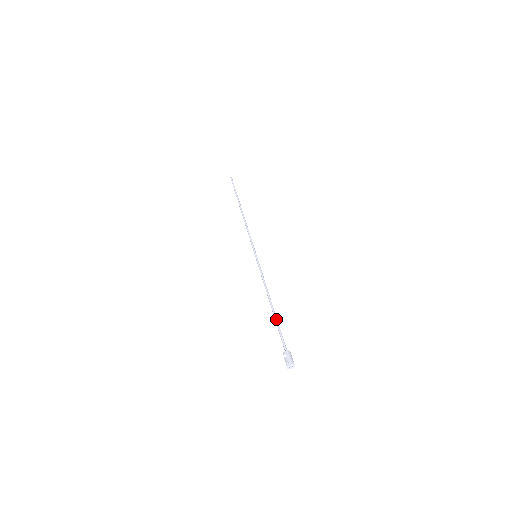
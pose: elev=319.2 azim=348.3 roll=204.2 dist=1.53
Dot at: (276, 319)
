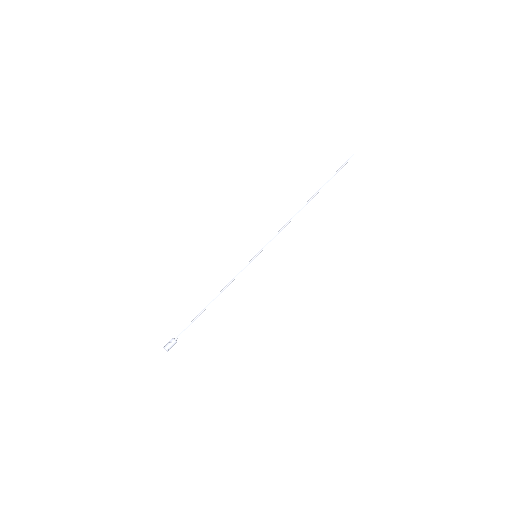
Dot at: (199, 315)
